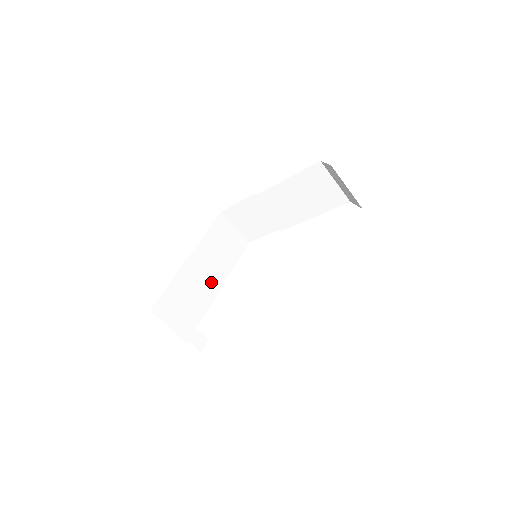
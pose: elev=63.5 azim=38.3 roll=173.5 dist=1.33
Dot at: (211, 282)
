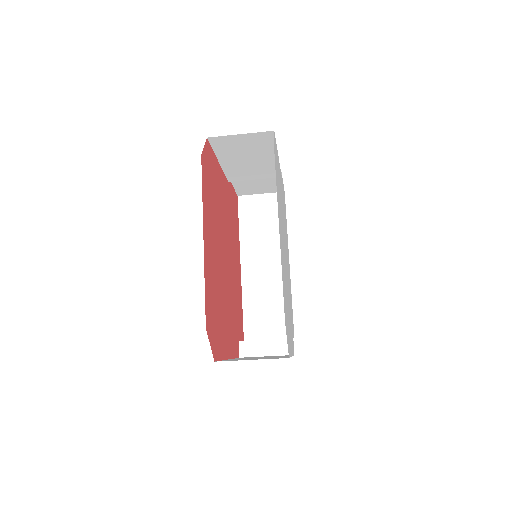
Dot at: (276, 268)
